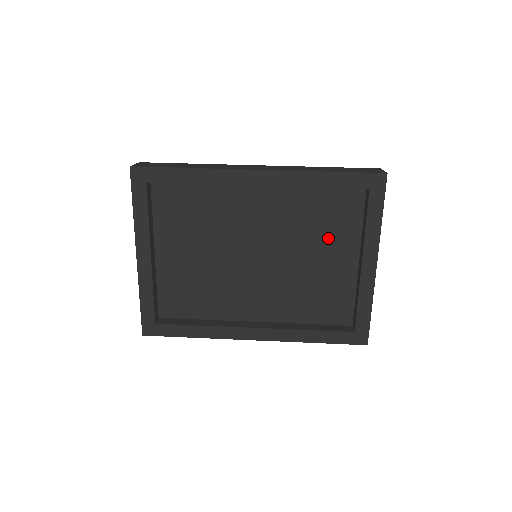
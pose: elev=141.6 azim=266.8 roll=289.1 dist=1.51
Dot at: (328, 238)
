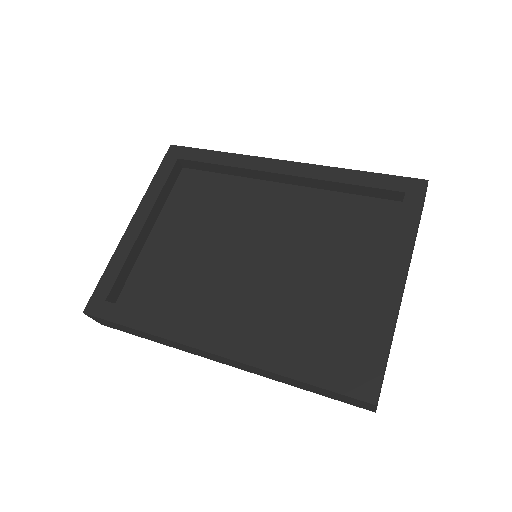
Dot at: (348, 250)
